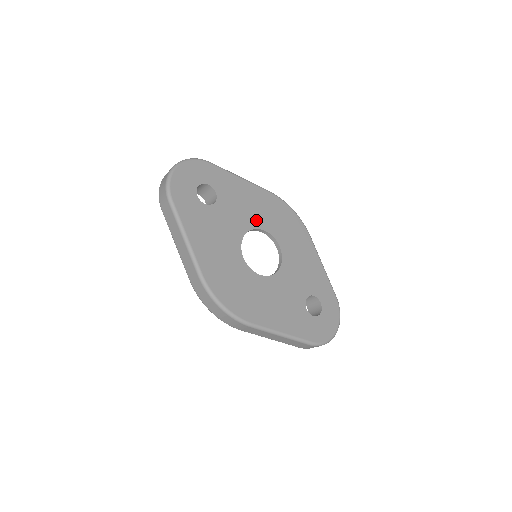
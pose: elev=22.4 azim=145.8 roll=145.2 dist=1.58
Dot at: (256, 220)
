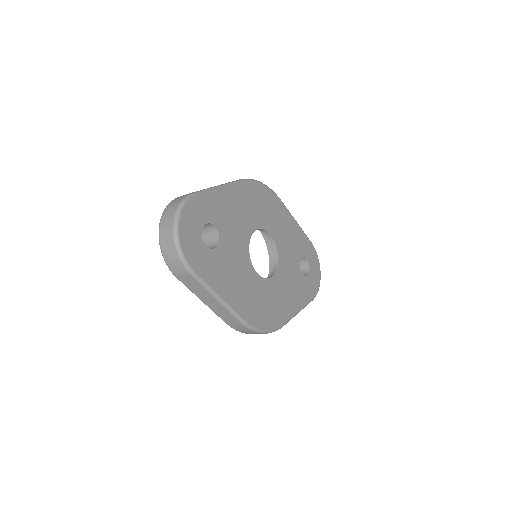
Dot at: (249, 225)
